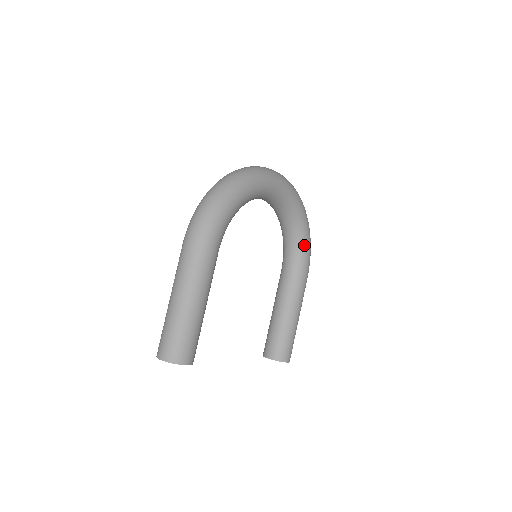
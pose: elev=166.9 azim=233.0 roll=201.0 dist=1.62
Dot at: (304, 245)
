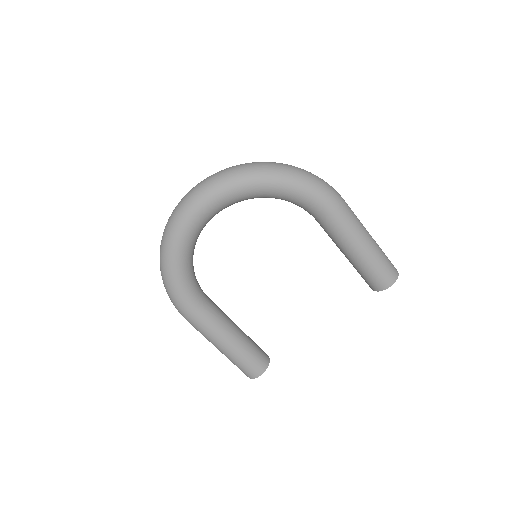
Dot at: (296, 198)
